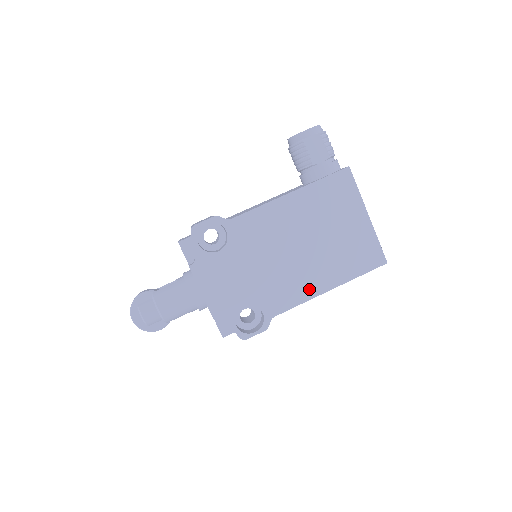
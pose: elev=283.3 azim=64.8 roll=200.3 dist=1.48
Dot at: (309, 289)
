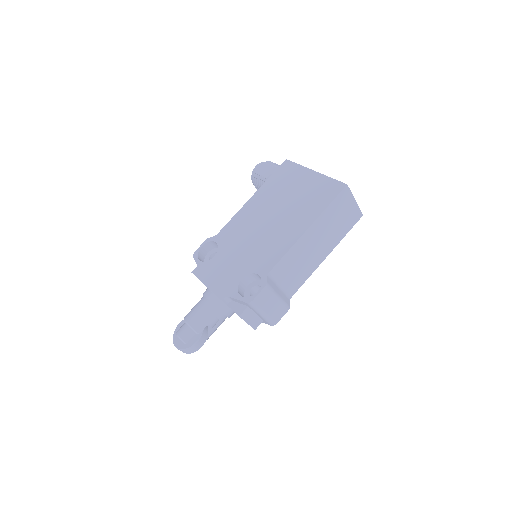
Dot at: (290, 238)
